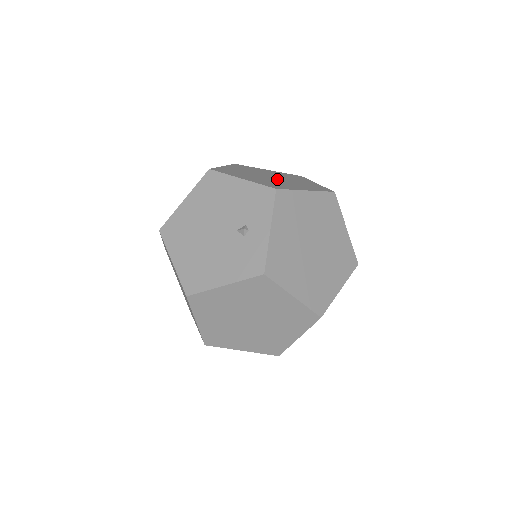
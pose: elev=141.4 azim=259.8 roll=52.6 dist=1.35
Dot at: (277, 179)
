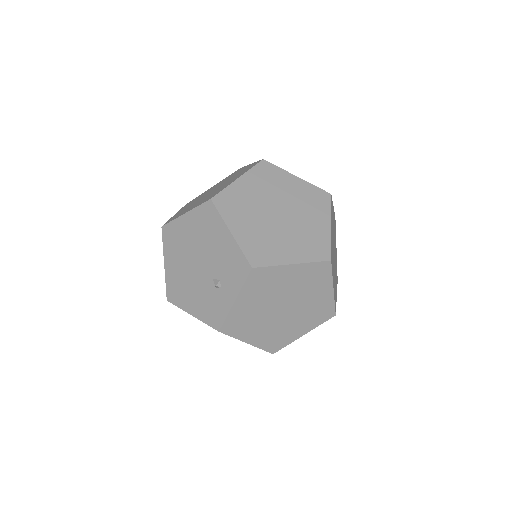
Dot at: (281, 222)
